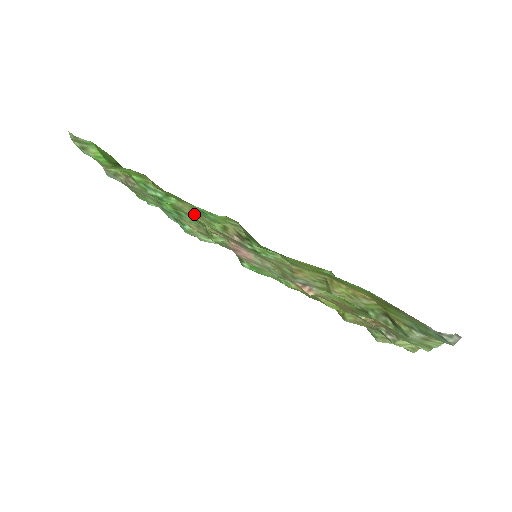
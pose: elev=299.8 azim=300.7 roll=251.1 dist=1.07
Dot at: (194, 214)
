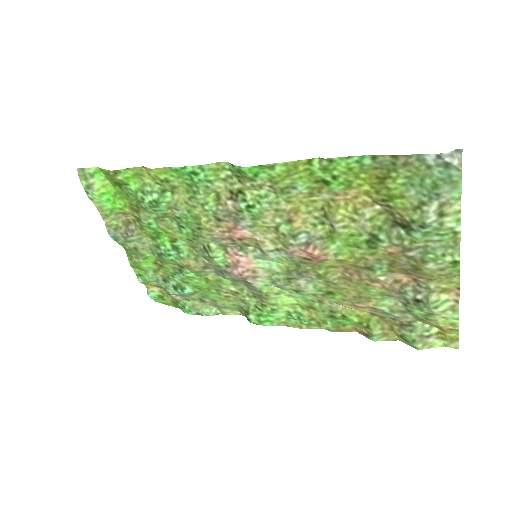
Dot at: (189, 204)
